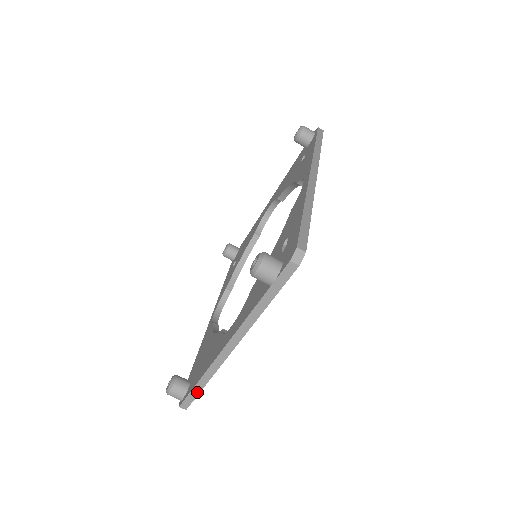
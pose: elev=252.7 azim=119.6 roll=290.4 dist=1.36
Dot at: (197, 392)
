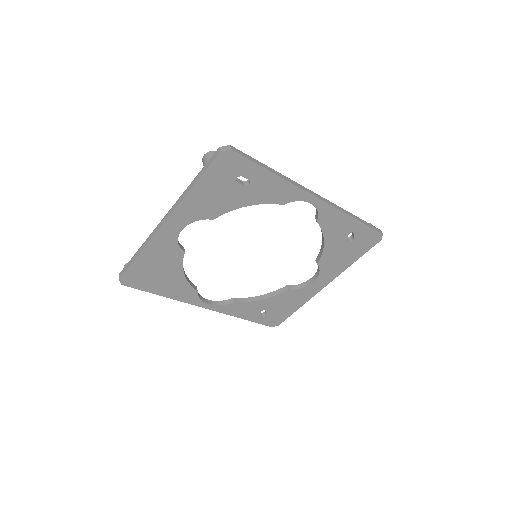
Dot at: (132, 261)
